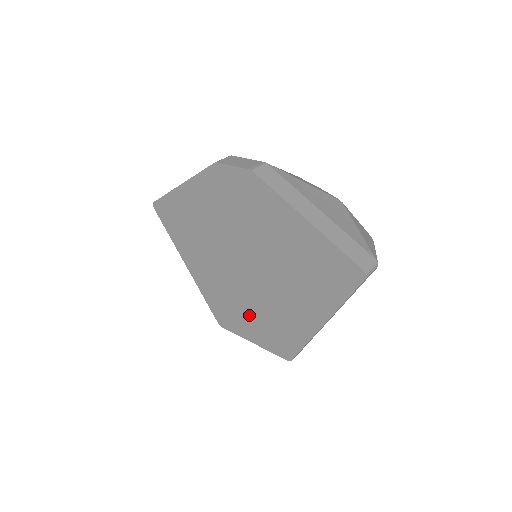
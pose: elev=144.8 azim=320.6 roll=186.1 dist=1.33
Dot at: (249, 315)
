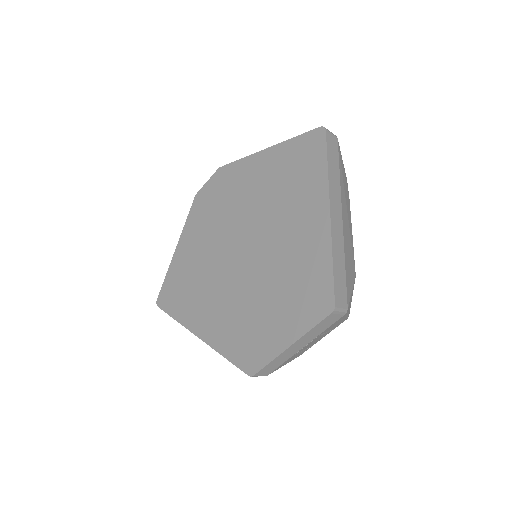
Dot at: (270, 308)
